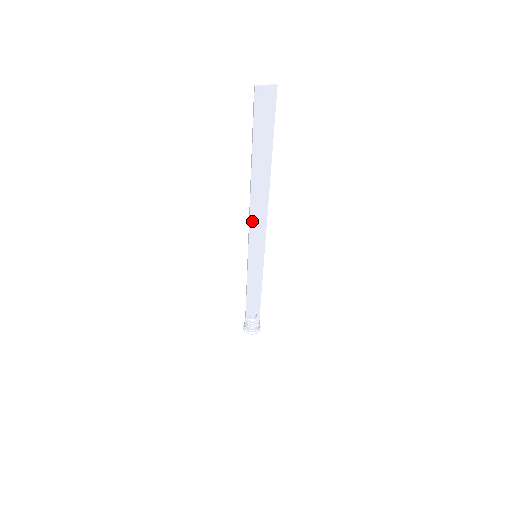
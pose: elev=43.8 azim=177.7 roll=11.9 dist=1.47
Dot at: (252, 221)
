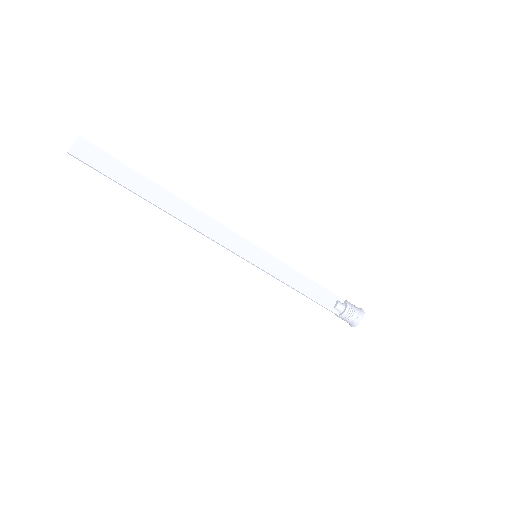
Dot at: (209, 234)
